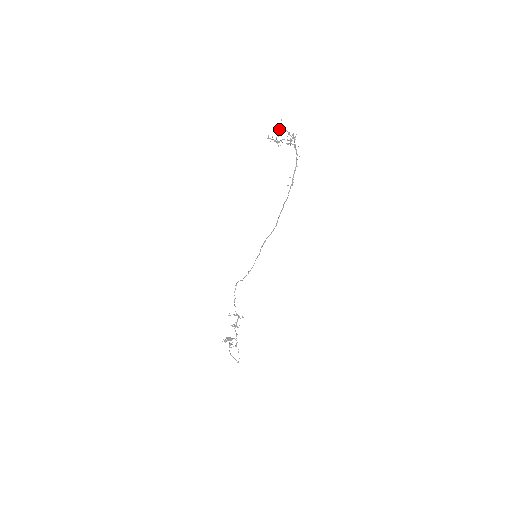
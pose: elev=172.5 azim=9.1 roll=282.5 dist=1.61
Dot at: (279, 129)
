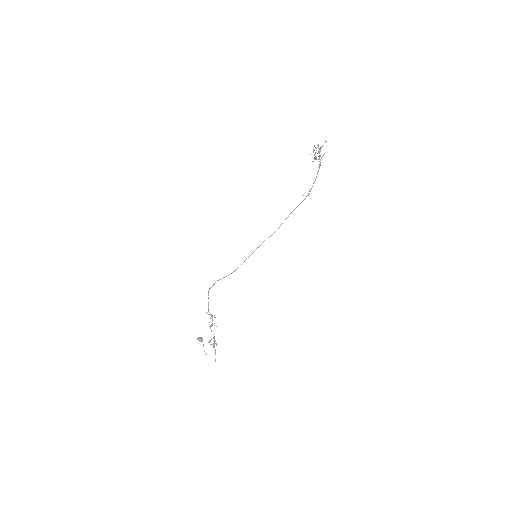
Dot at: occluded
